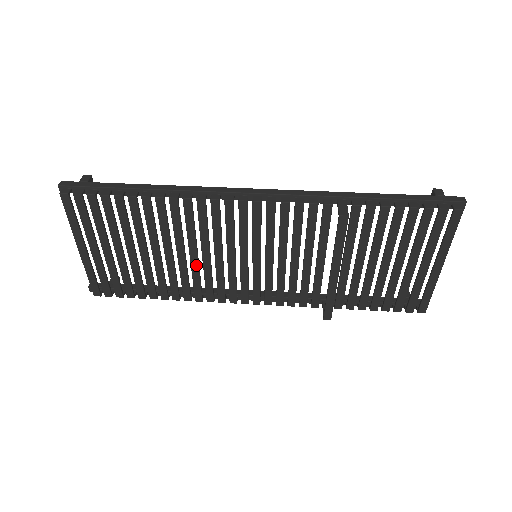
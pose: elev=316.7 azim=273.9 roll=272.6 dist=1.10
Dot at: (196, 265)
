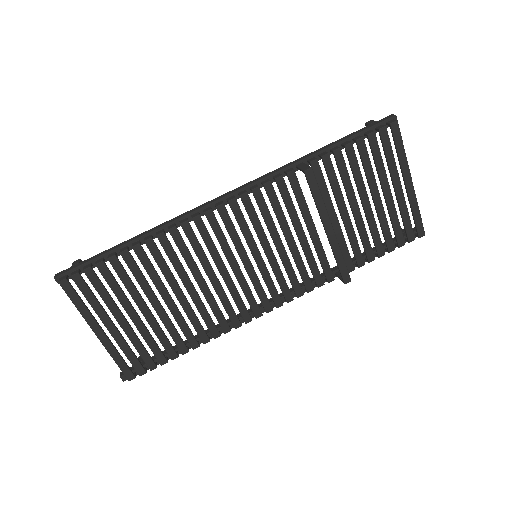
Dot at: (208, 293)
